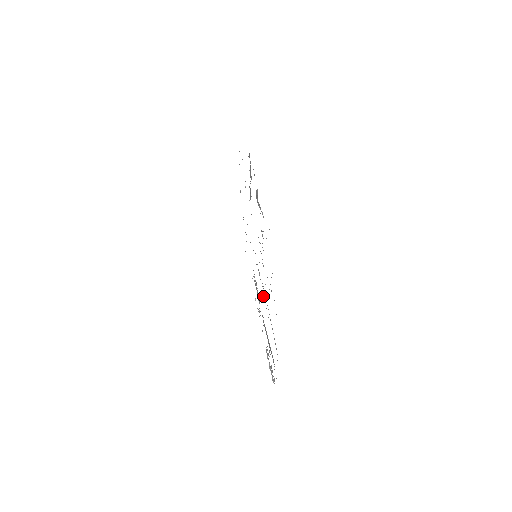
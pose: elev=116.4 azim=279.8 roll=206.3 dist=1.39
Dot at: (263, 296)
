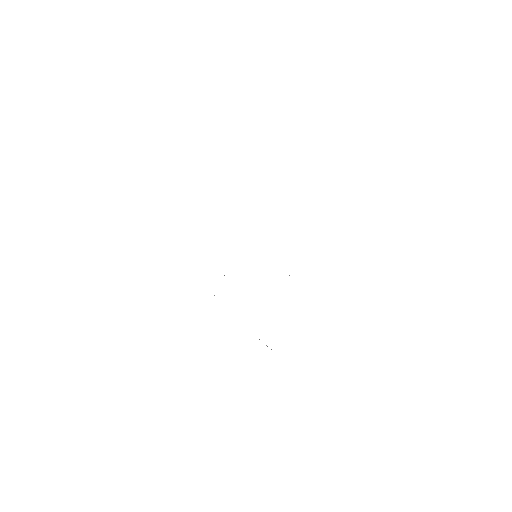
Dot at: occluded
